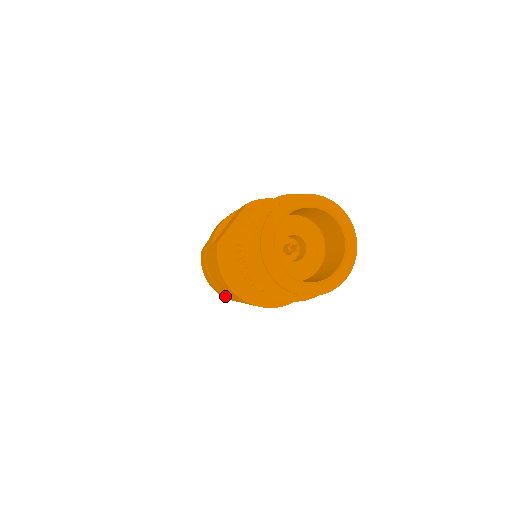
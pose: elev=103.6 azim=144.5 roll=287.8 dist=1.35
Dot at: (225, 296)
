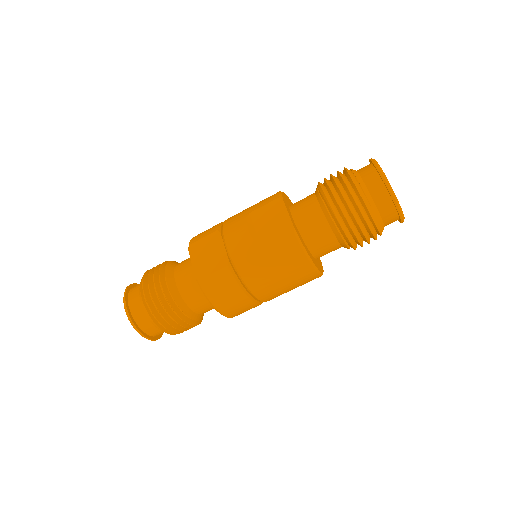
Dot at: (247, 308)
